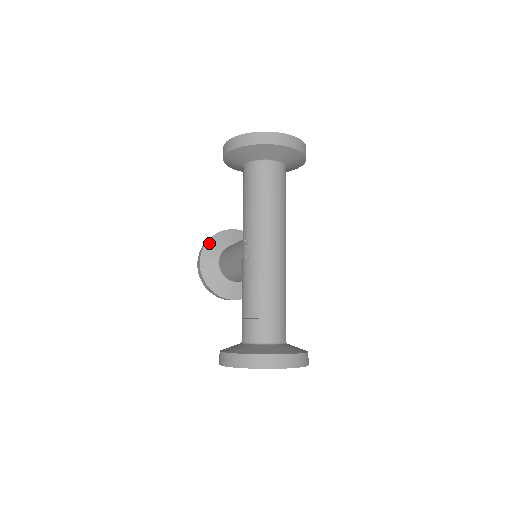
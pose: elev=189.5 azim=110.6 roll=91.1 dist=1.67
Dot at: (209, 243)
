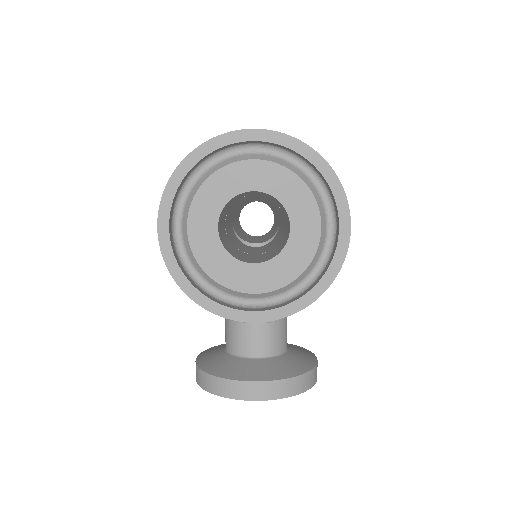
Dot at: occluded
